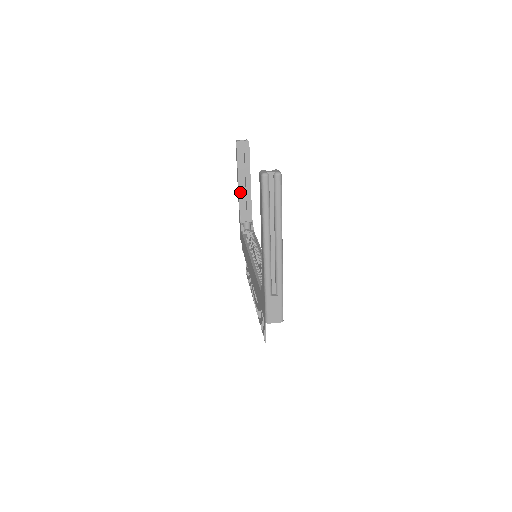
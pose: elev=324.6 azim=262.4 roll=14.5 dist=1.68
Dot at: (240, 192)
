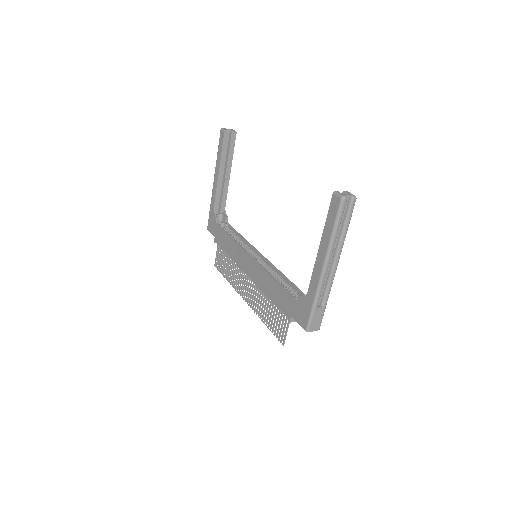
Dot at: (218, 183)
